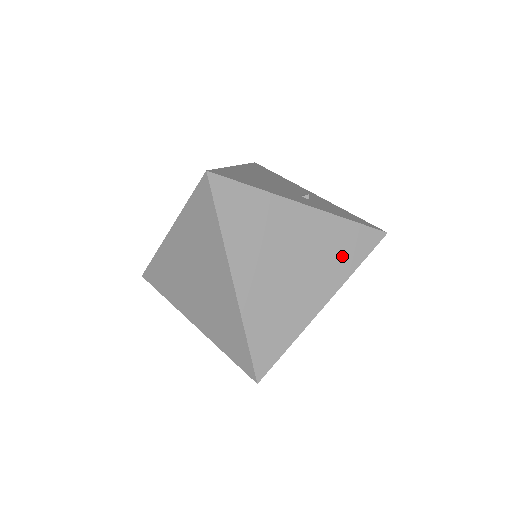
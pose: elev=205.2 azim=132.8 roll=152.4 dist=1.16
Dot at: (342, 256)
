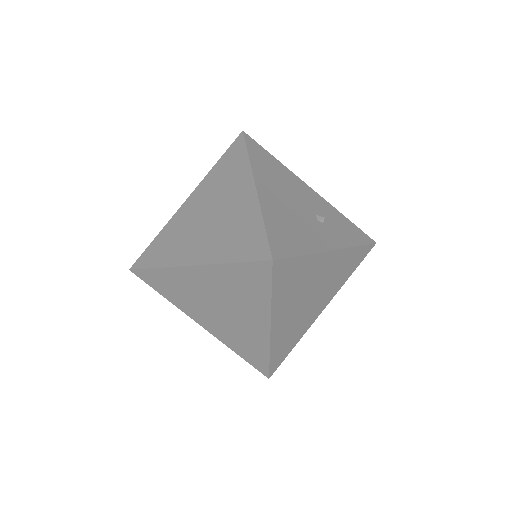
Dot at: (344, 274)
